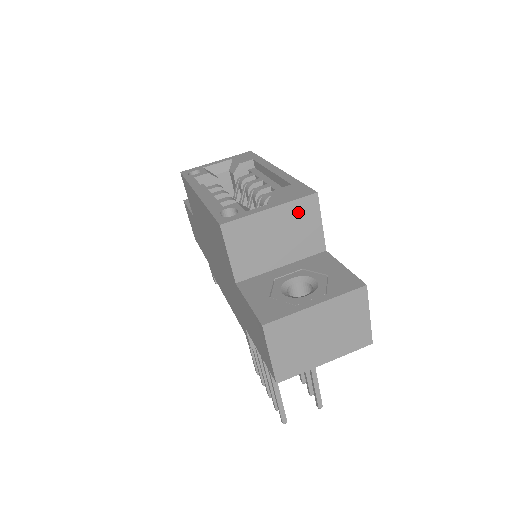
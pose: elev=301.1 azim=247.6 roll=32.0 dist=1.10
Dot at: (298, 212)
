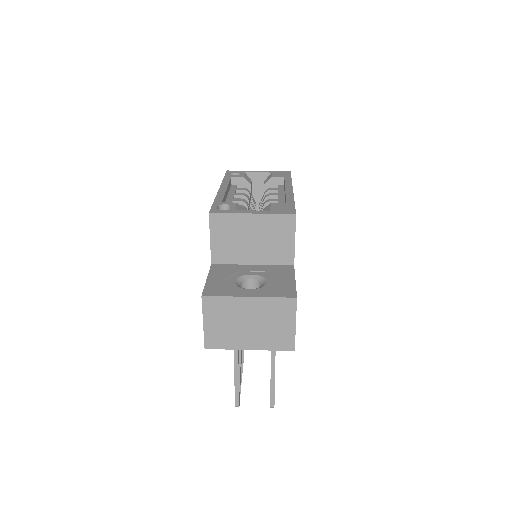
Dot at: (276, 225)
